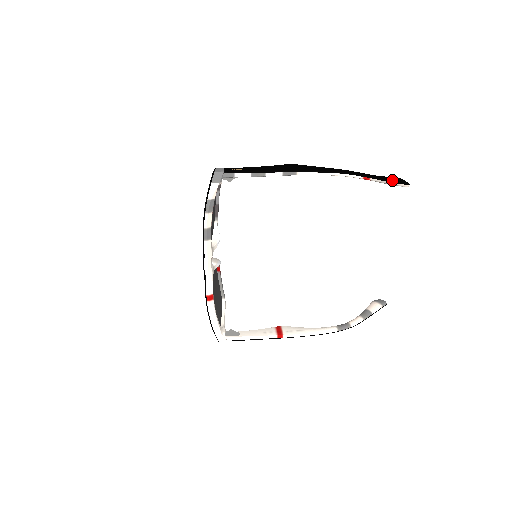
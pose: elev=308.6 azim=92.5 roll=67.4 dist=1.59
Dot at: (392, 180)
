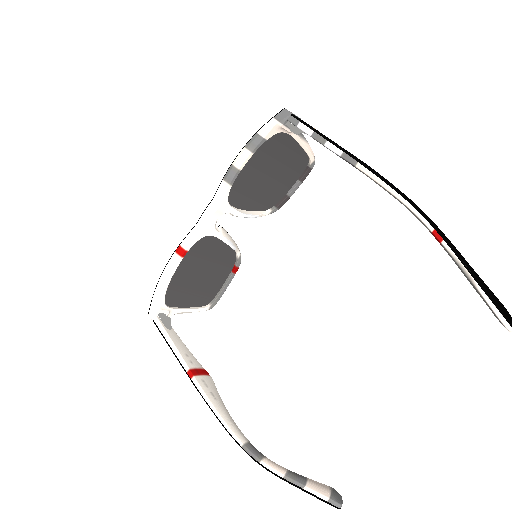
Dot at: (483, 284)
